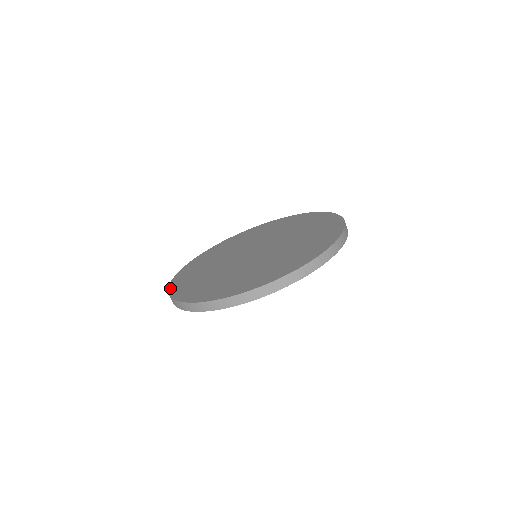
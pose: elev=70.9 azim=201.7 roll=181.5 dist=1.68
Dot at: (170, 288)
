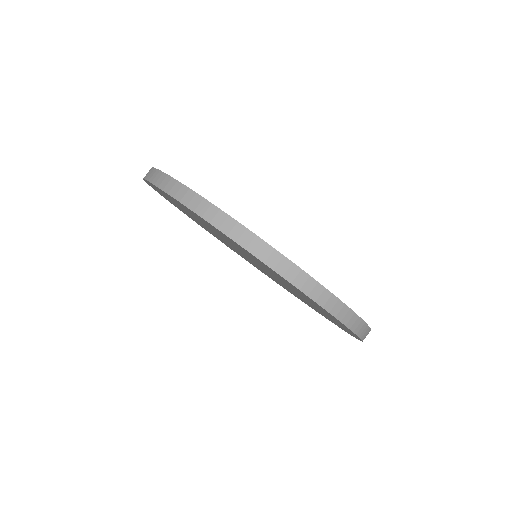
Dot at: occluded
